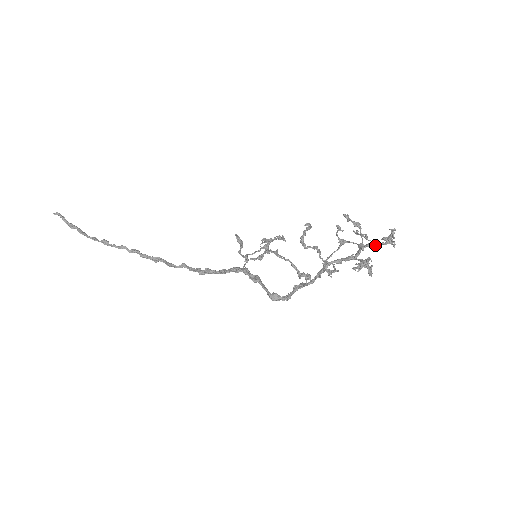
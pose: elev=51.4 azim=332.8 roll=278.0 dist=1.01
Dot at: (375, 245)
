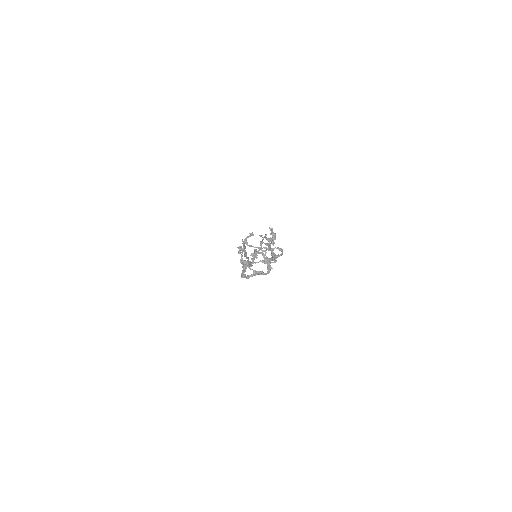
Dot at: (267, 244)
